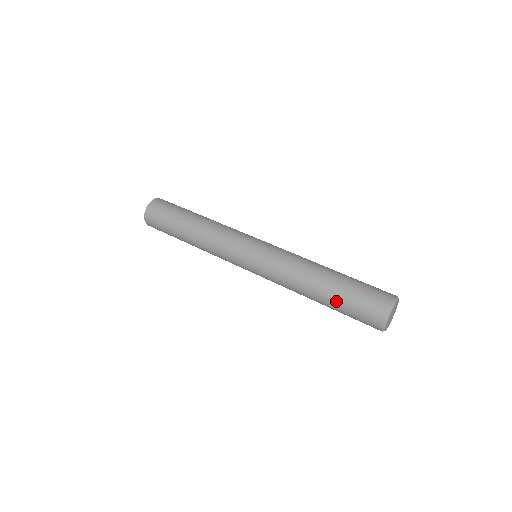
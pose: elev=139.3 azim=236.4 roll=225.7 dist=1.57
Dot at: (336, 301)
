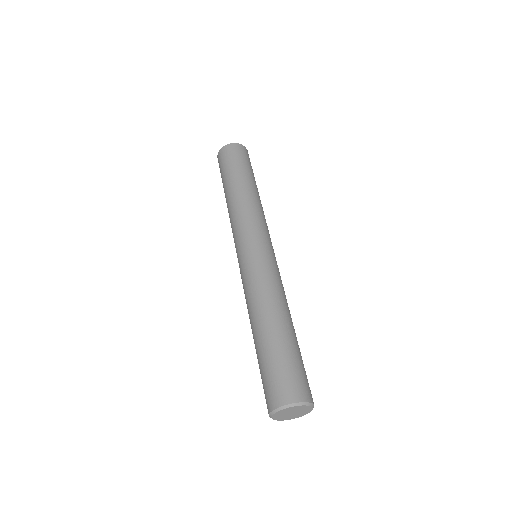
Dot at: (257, 356)
